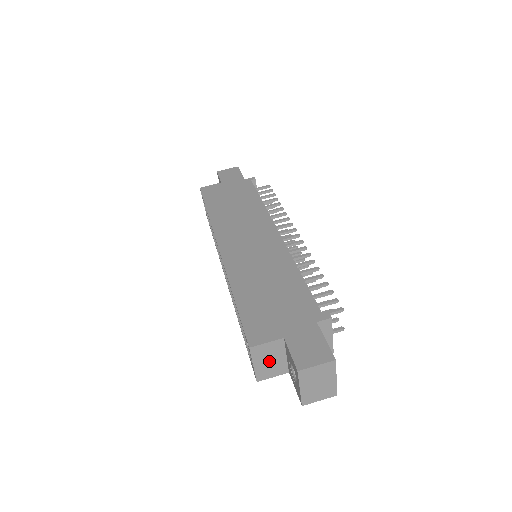
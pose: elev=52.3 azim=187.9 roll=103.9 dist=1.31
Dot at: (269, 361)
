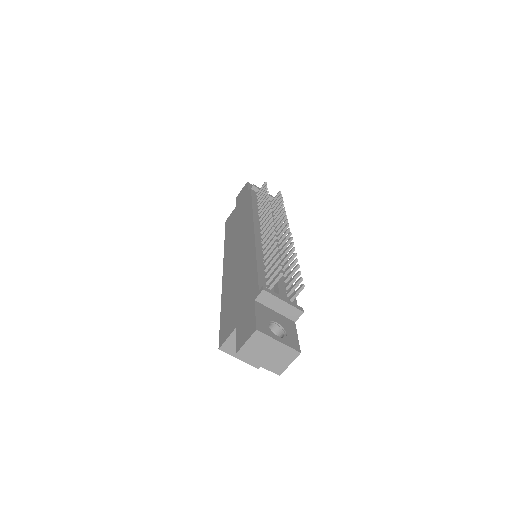
Dot at: occluded
